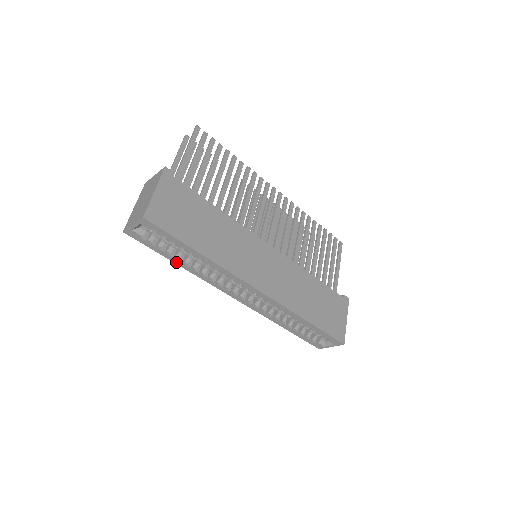
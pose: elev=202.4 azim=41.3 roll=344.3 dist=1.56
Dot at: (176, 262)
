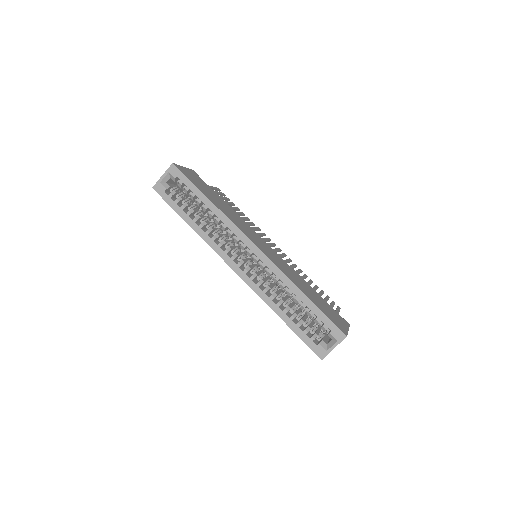
Dot at: (187, 221)
